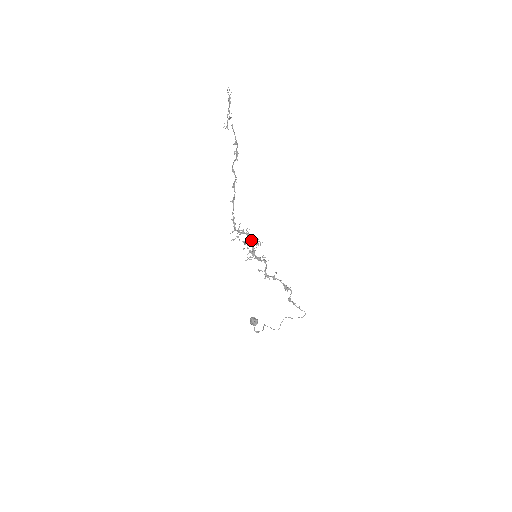
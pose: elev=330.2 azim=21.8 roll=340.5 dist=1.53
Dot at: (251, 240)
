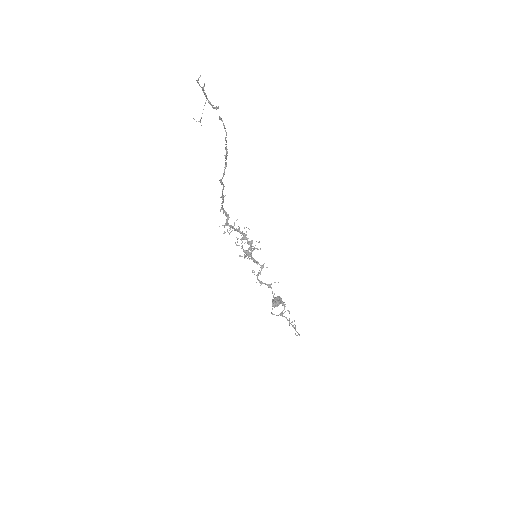
Dot at: (247, 240)
